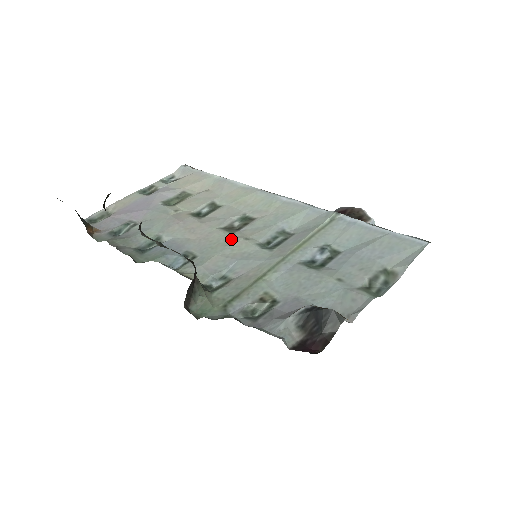
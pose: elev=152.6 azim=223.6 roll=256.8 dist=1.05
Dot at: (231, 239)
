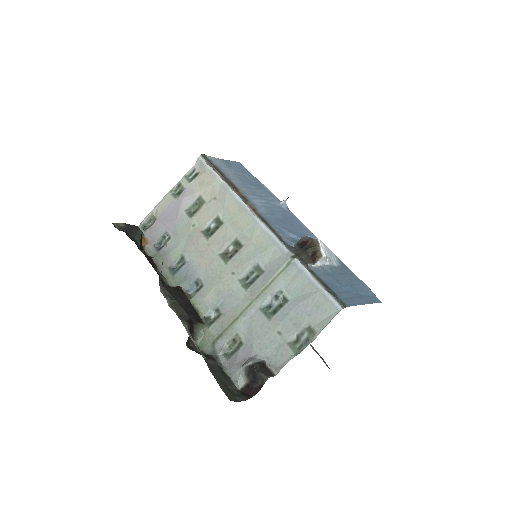
Dot at: (224, 272)
